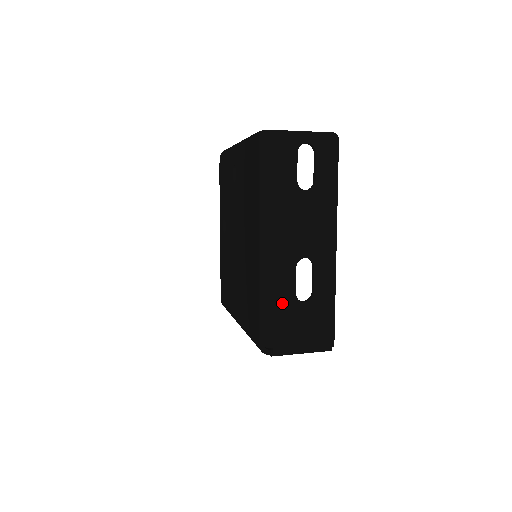
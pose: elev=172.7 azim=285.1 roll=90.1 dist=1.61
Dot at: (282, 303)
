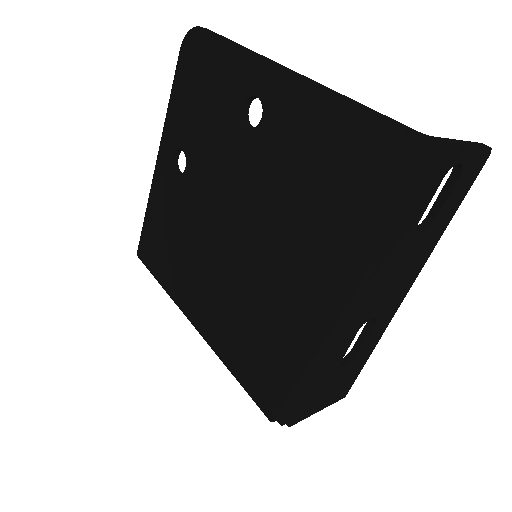
Dot at: (324, 375)
